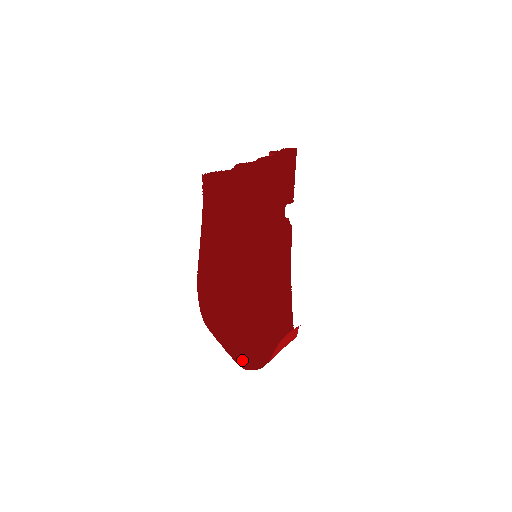
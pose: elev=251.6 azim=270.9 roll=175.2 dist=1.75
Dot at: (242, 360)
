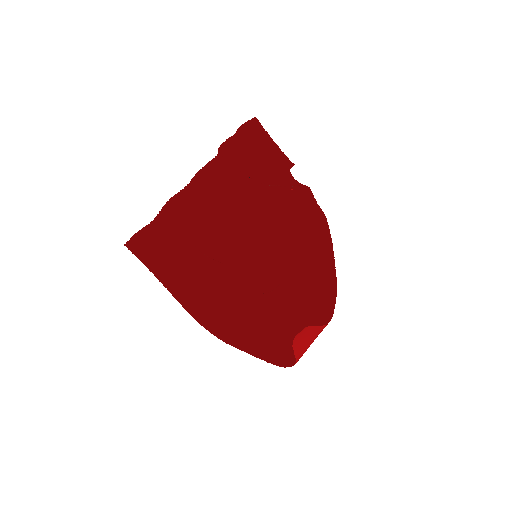
Dot at: (277, 358)
